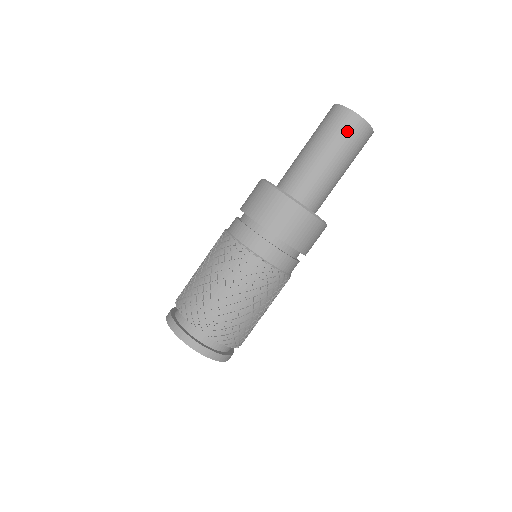
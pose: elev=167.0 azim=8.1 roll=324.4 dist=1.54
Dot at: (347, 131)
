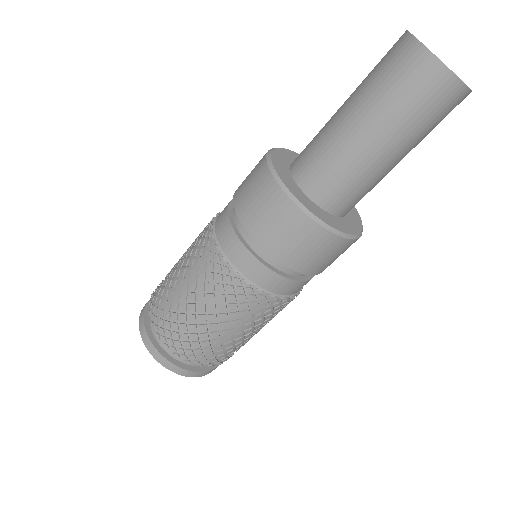
Dot at: (435, 111)
